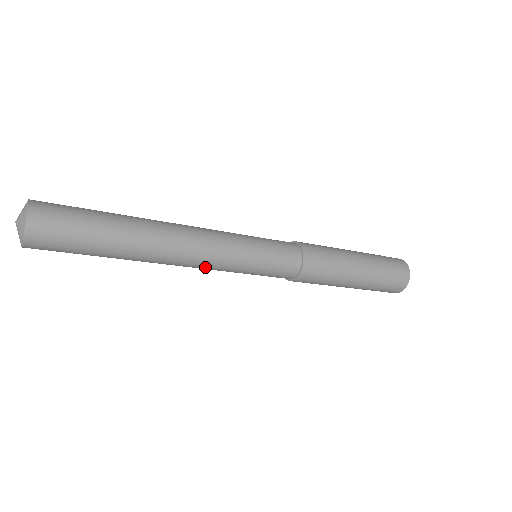
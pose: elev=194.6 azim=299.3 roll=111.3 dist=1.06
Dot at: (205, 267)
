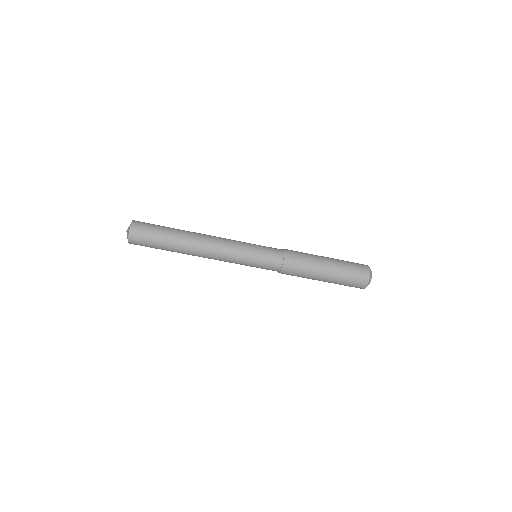
Dot at: (222, 259)
